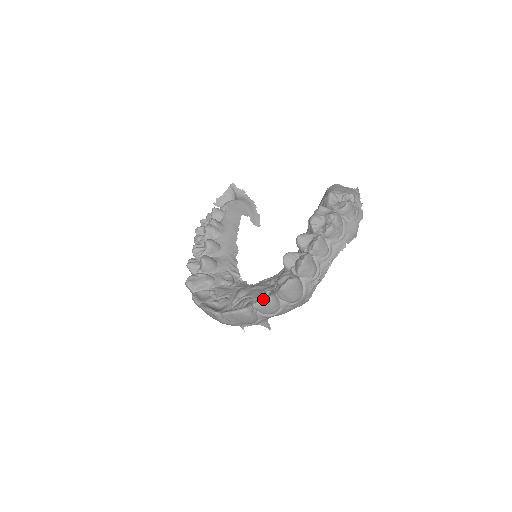
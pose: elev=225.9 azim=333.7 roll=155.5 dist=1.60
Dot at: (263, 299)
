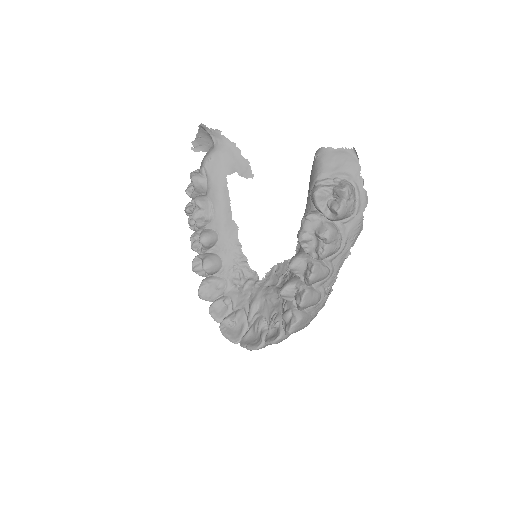
Dot at: (272, 342)
